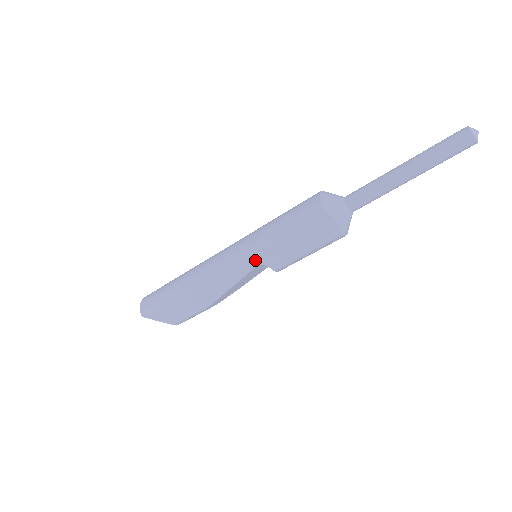
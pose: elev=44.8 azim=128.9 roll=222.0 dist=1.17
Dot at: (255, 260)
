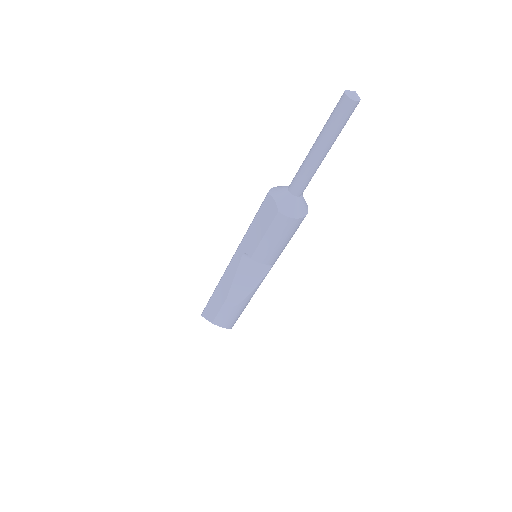
Dot at: (241, 249)
